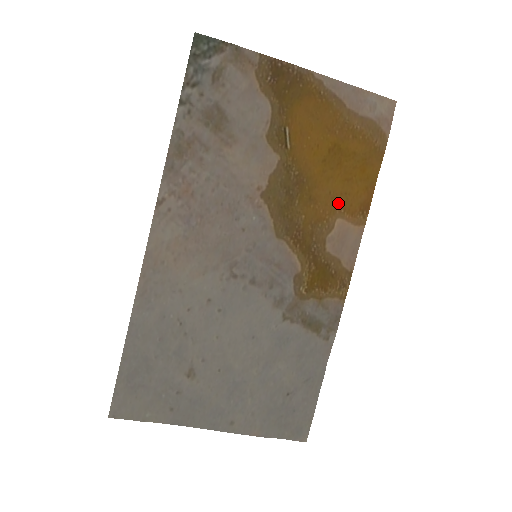
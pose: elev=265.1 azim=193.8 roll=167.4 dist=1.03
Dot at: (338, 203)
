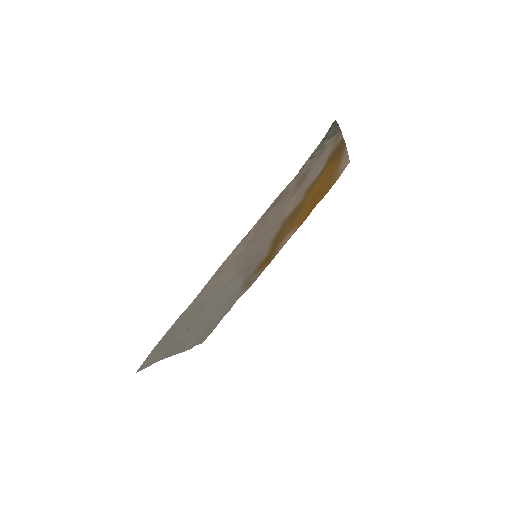
Dot at: (299, 220)
